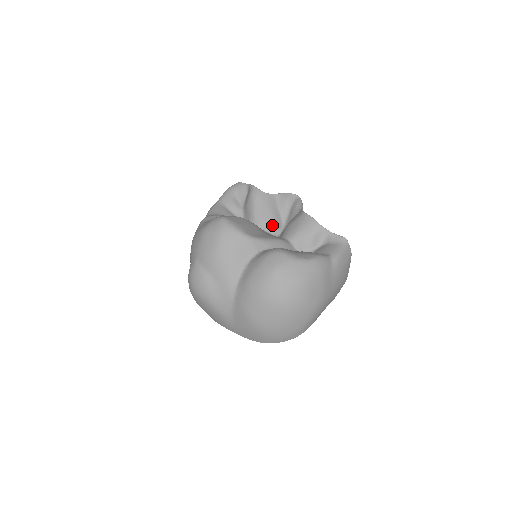
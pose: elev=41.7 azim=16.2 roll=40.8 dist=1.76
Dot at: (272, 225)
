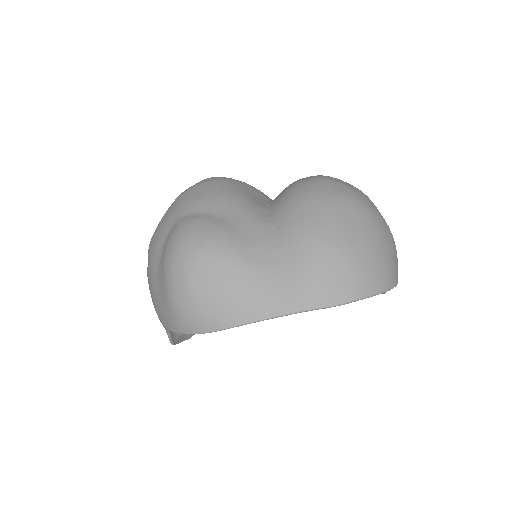
Dot at: occluded
